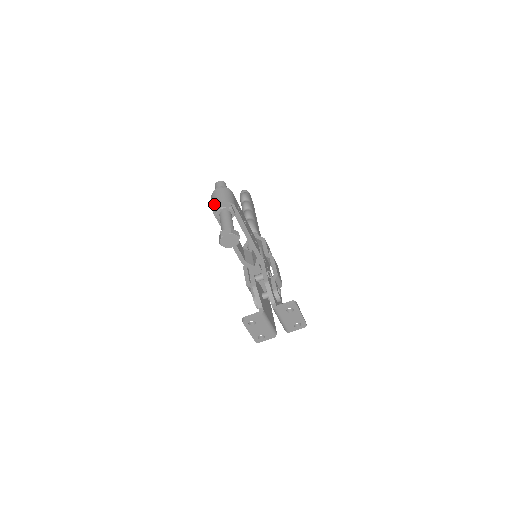
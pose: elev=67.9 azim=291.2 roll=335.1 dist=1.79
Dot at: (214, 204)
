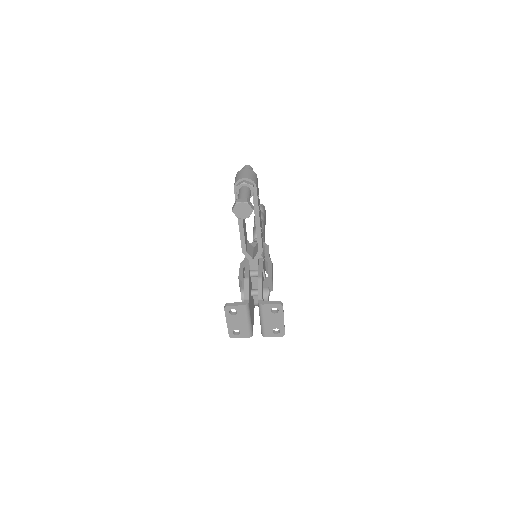
Dot at: (238, 178)
